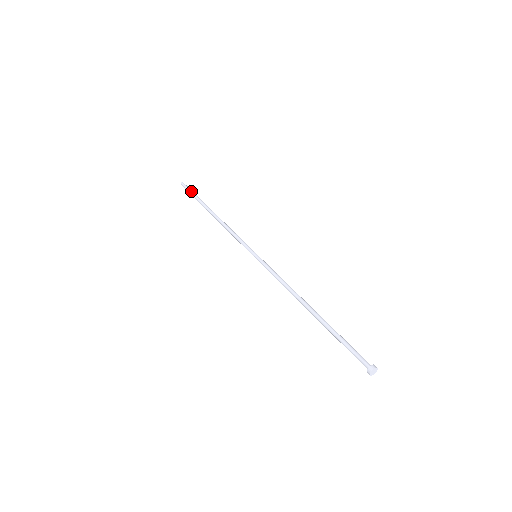
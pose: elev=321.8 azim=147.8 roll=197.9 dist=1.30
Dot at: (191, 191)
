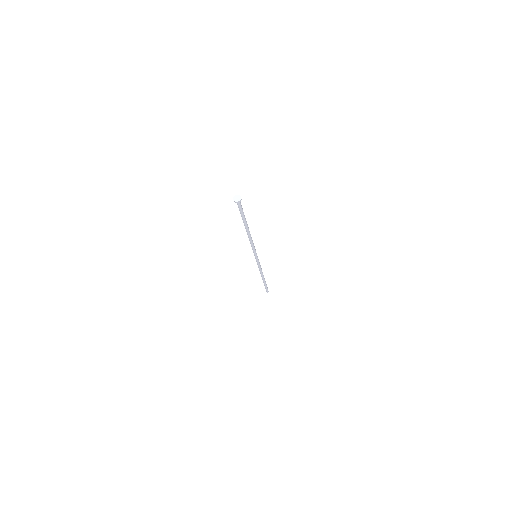
Dot at: occluded
